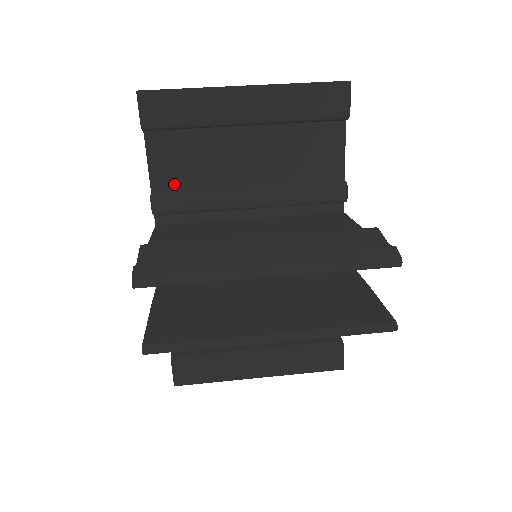
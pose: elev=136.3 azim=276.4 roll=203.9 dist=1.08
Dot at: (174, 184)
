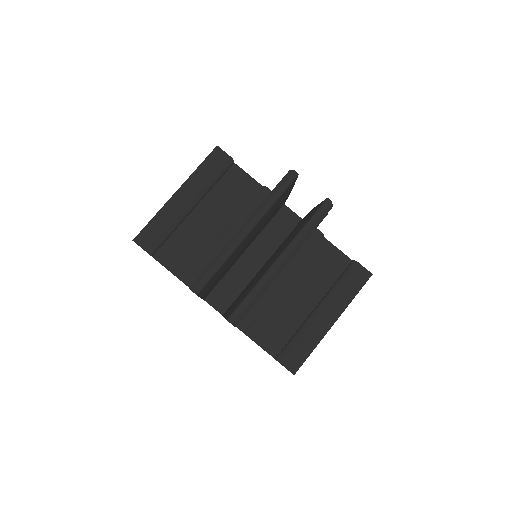
Dot at: (188, 267)
